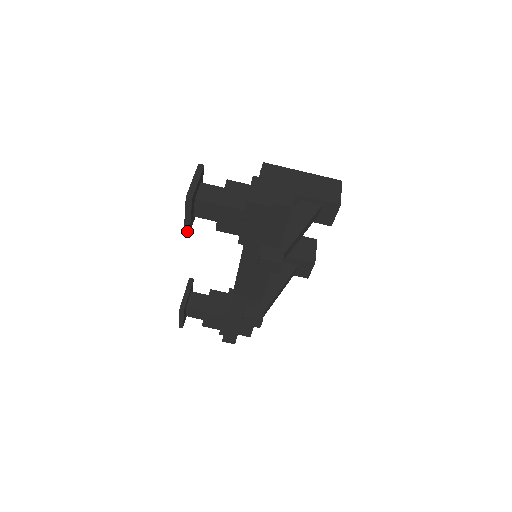
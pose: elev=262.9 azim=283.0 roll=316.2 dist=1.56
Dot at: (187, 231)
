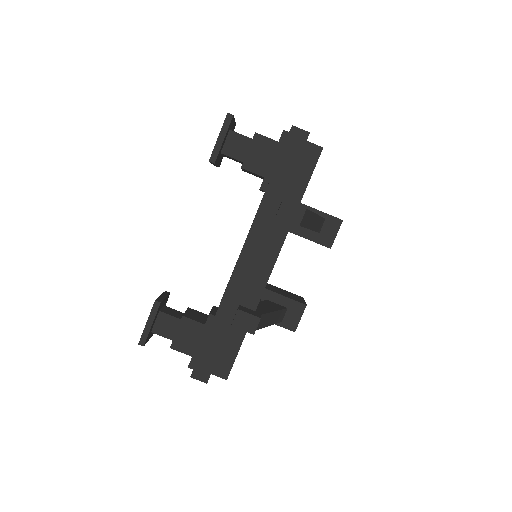
Dot at: (213, 160)
